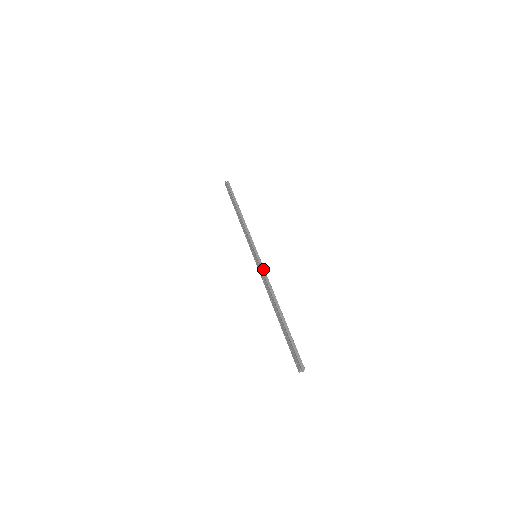
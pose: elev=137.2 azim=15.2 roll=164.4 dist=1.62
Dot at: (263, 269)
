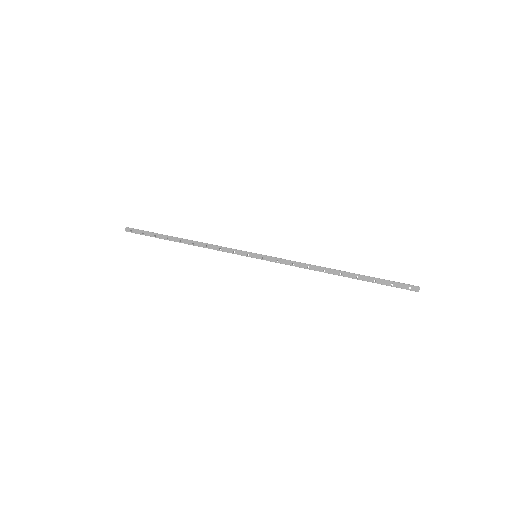
Dot at: (280, 259)
